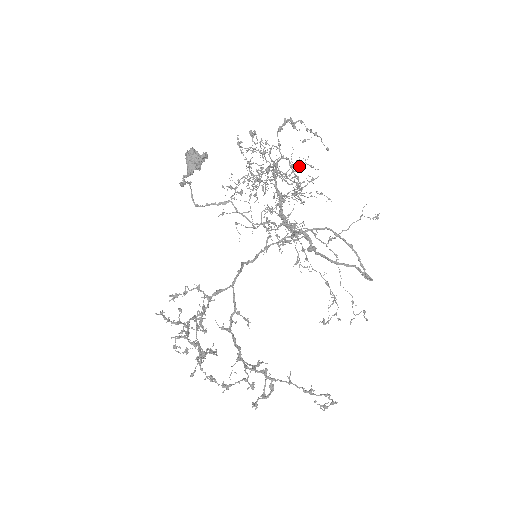
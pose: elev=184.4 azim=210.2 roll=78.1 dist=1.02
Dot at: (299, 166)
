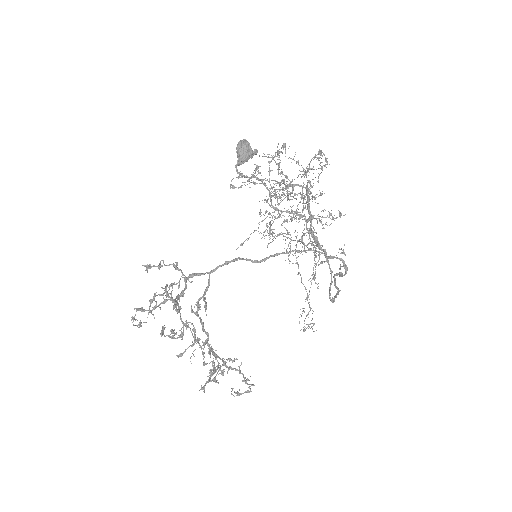
Dot at: occluded
